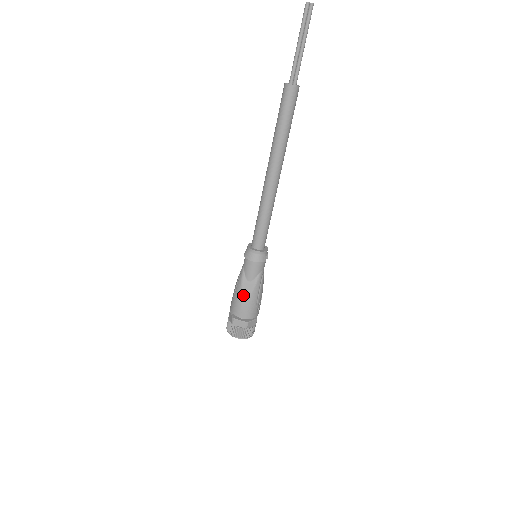
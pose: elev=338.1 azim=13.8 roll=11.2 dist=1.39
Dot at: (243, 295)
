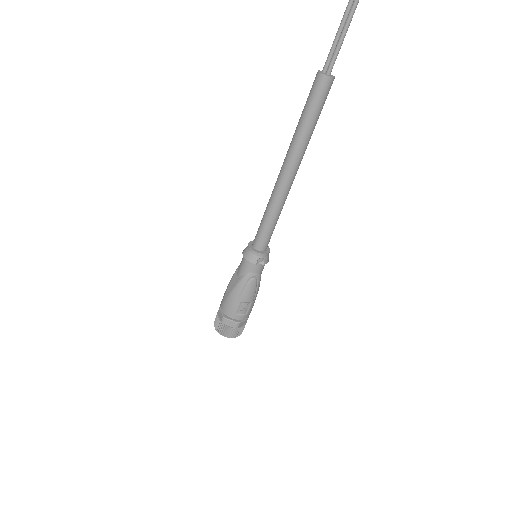
Dot at: (229, 287)
